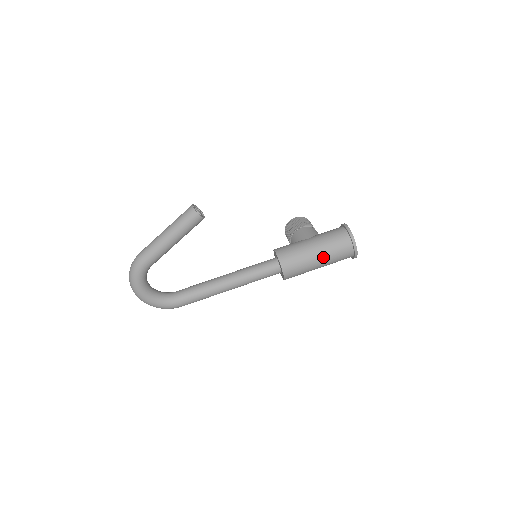
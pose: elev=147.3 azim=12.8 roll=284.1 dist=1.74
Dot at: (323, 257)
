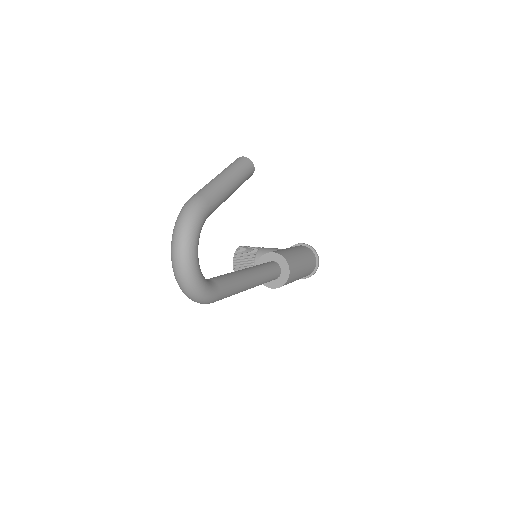
Dot at: (305, 263)
